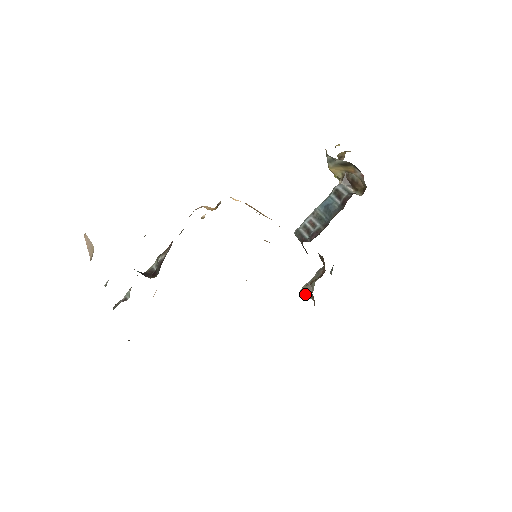
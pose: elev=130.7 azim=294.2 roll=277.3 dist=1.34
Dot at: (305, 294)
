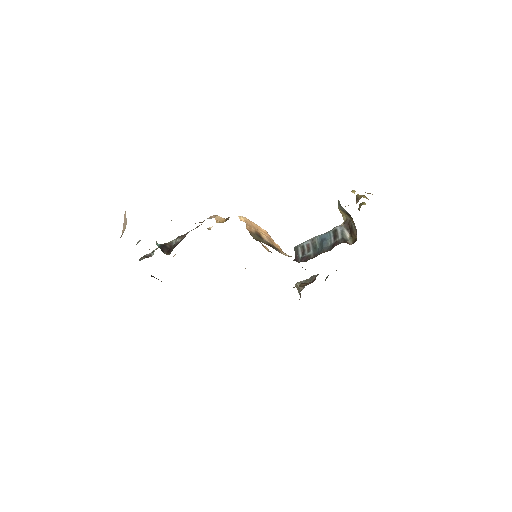
Dot at: (297, 288)
